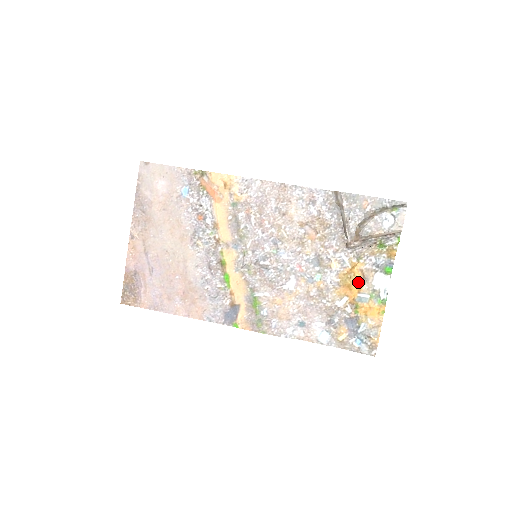
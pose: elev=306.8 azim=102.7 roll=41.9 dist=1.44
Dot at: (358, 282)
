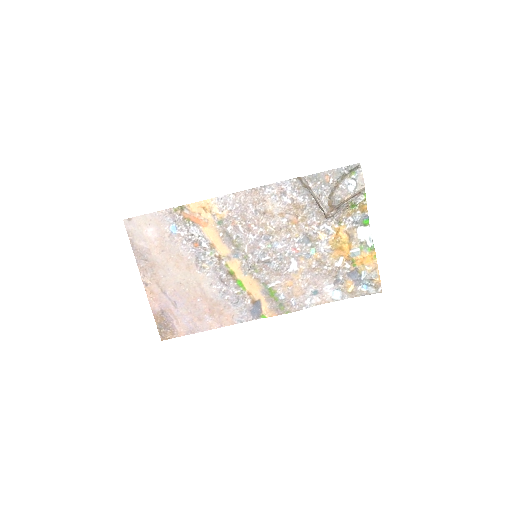
Dot at: (346, 242)
